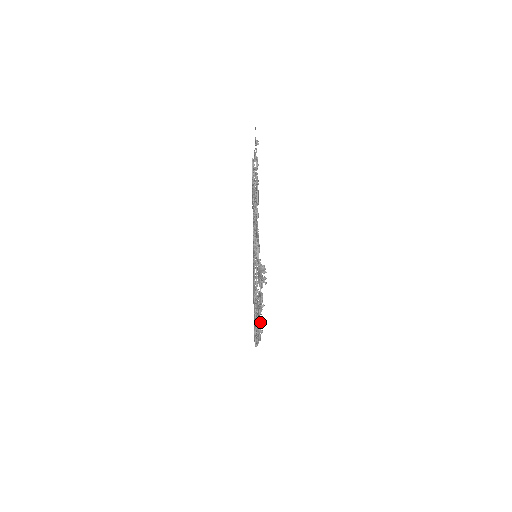
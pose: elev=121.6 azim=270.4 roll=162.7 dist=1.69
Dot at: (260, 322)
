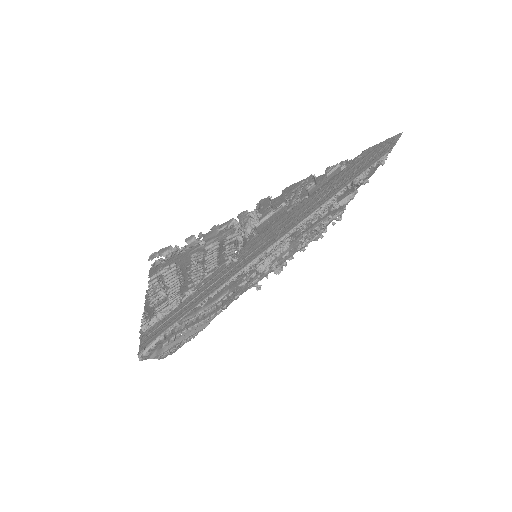
Dot at: (176, 246)
